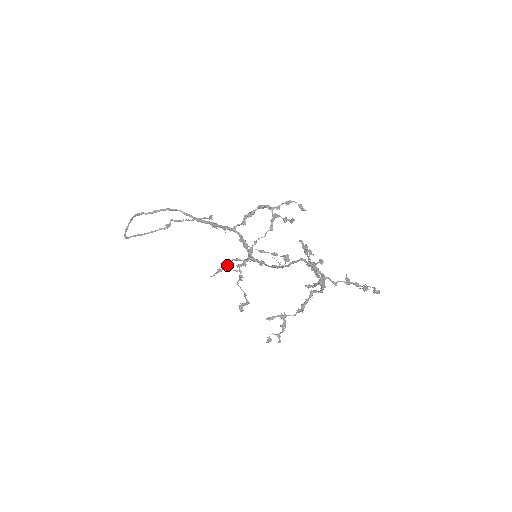
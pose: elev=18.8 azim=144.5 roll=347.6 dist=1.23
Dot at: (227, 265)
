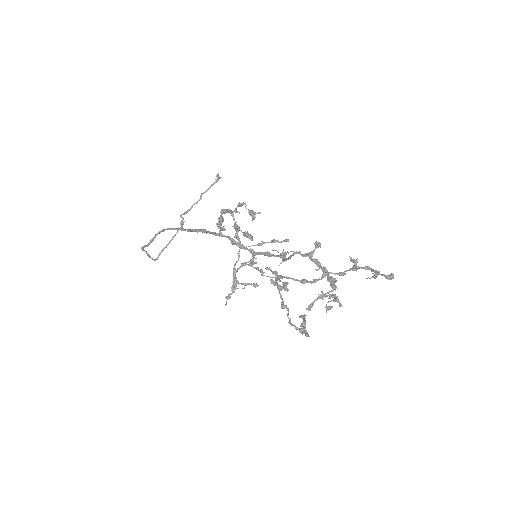
Dot at: (233, 285)
